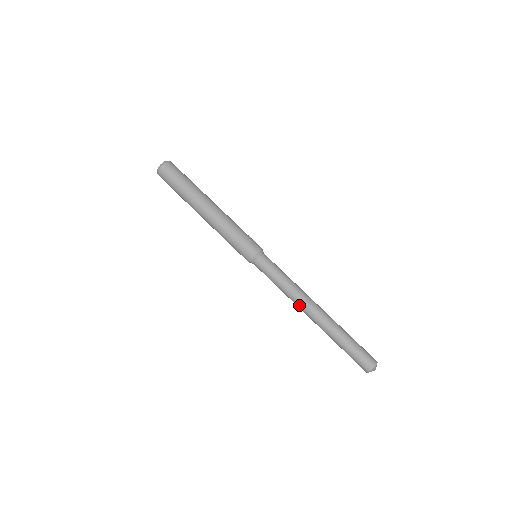
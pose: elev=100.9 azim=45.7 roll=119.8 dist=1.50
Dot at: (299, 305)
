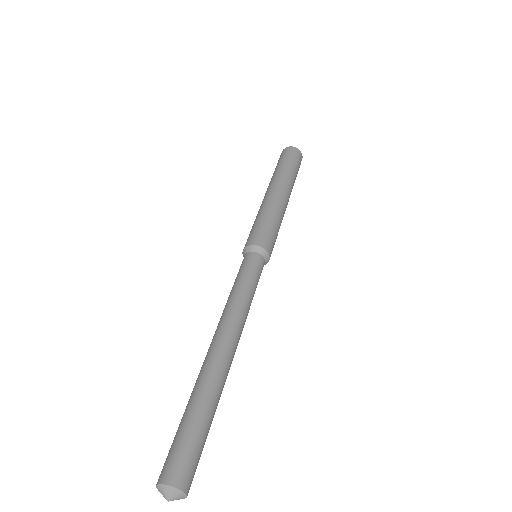
Dot at: occluded
